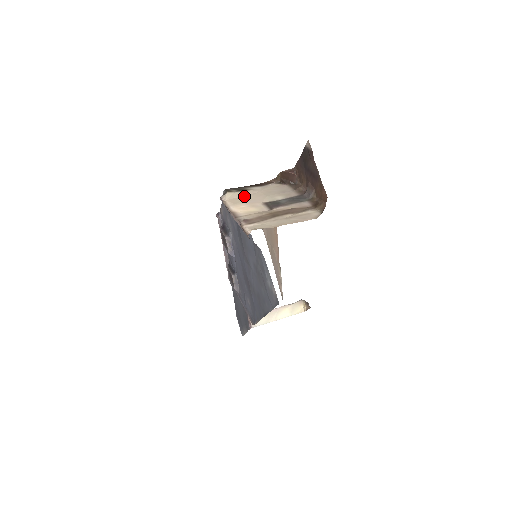
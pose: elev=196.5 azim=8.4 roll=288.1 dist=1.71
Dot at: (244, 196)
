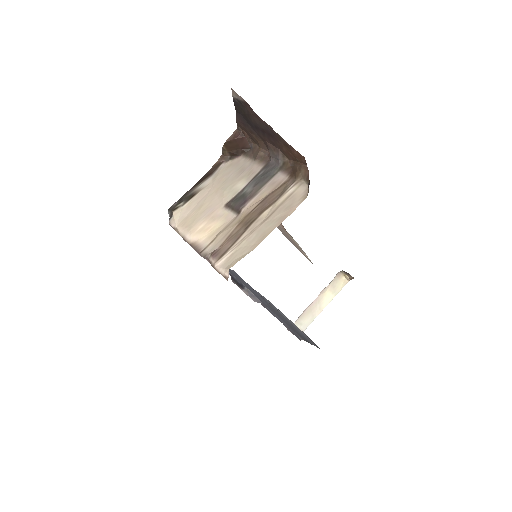
Dot at: (196, 206)
